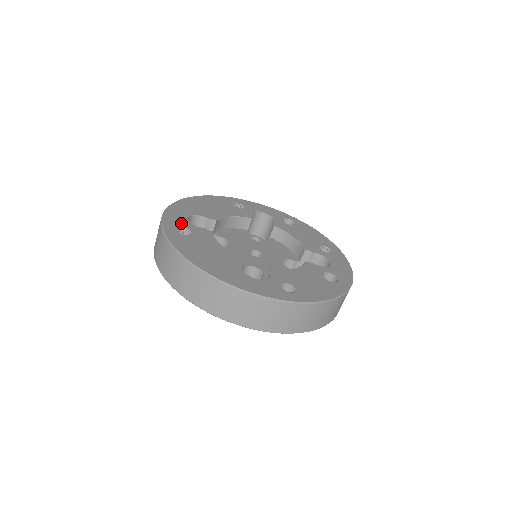
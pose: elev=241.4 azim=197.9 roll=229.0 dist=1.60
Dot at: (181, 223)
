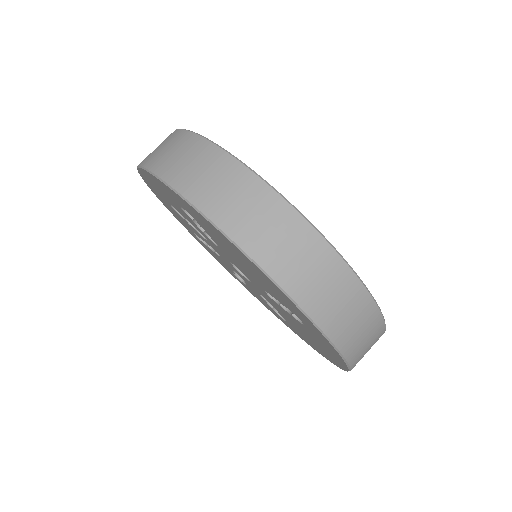
Dot at: occluded
